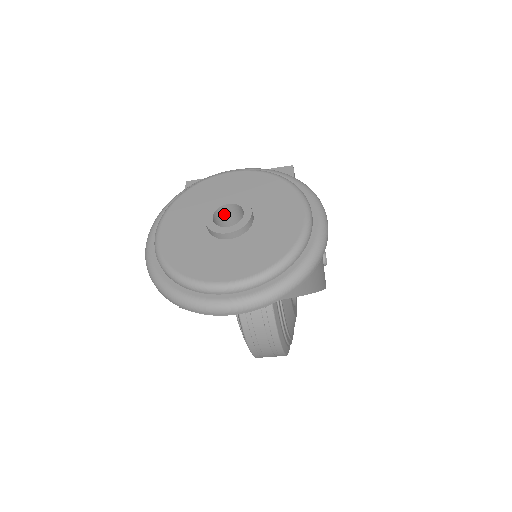
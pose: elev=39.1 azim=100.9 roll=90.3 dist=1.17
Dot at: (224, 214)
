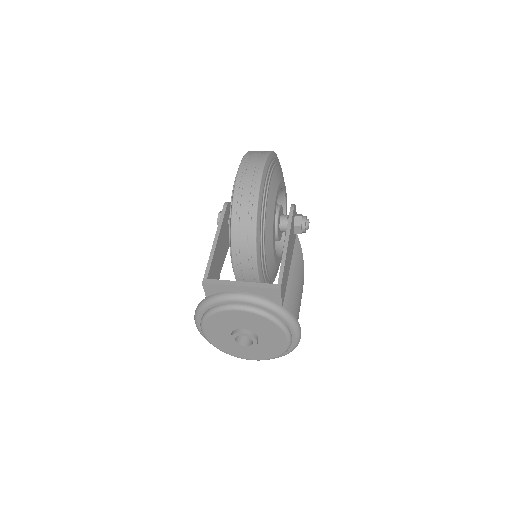
Dot at: occluded
